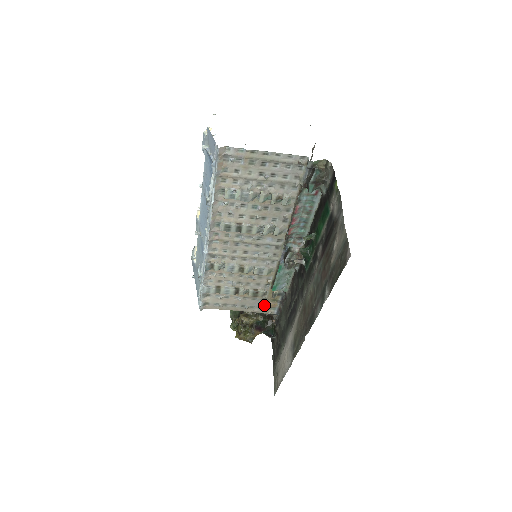
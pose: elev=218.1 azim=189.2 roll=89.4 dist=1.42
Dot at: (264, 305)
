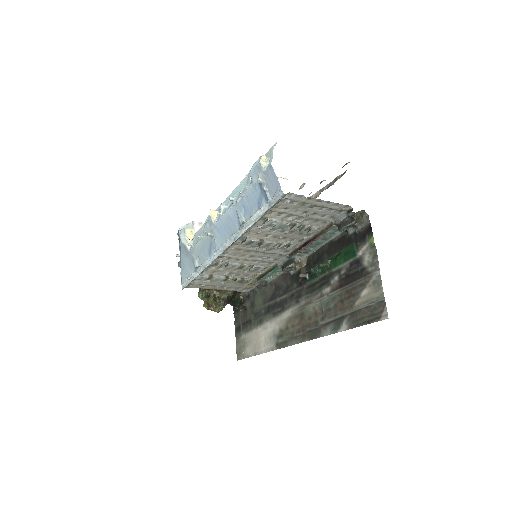
Dot at: (242, 287)
